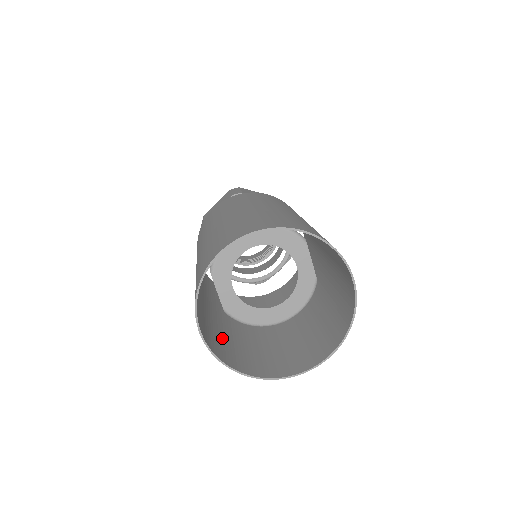
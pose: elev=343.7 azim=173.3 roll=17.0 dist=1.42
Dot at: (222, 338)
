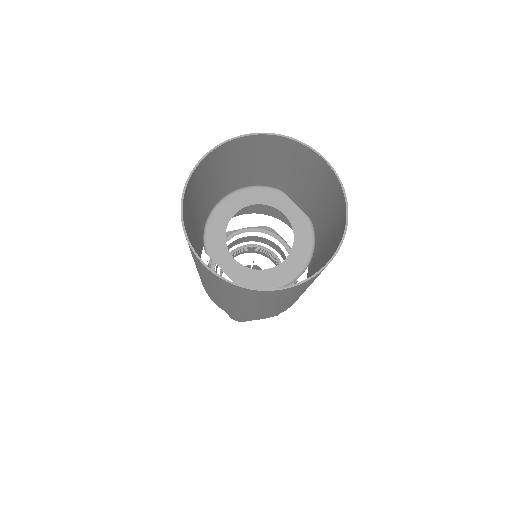
Dot at: occluded
